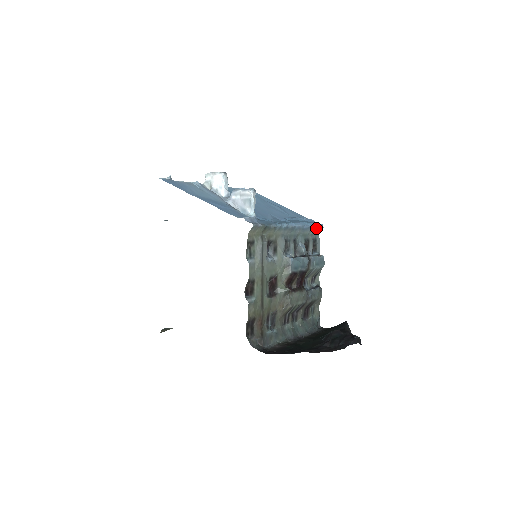
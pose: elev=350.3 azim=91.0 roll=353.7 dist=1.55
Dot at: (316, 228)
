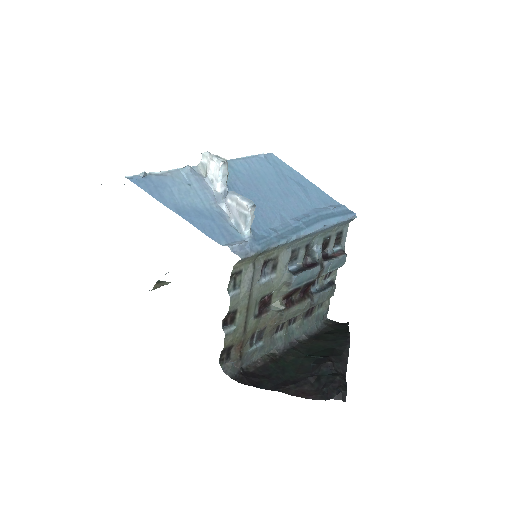
Dot at: (344, 221)
